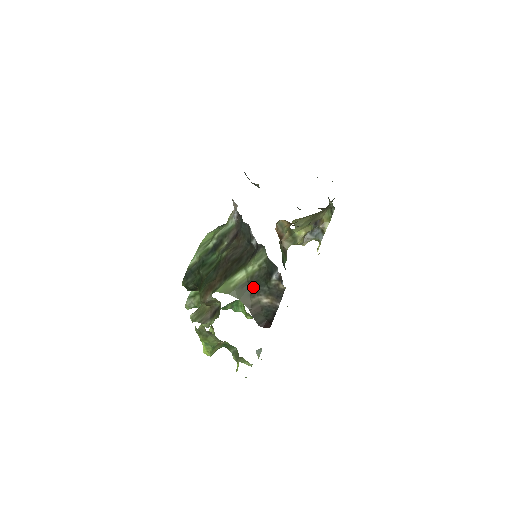
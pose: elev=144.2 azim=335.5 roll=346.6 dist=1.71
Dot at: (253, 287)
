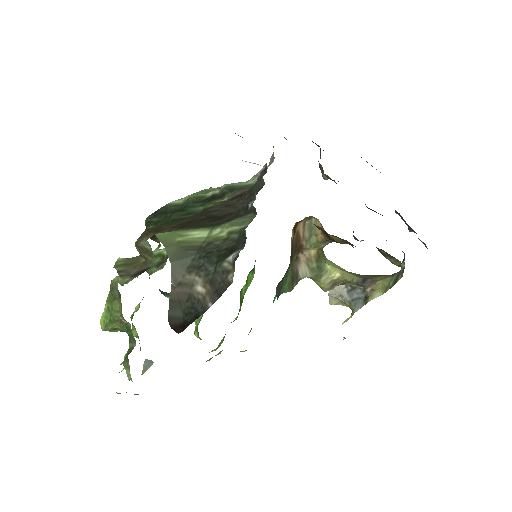
Dot at: (199, 258)
